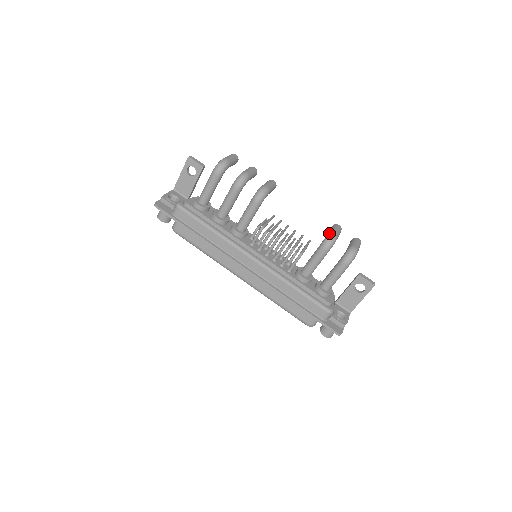
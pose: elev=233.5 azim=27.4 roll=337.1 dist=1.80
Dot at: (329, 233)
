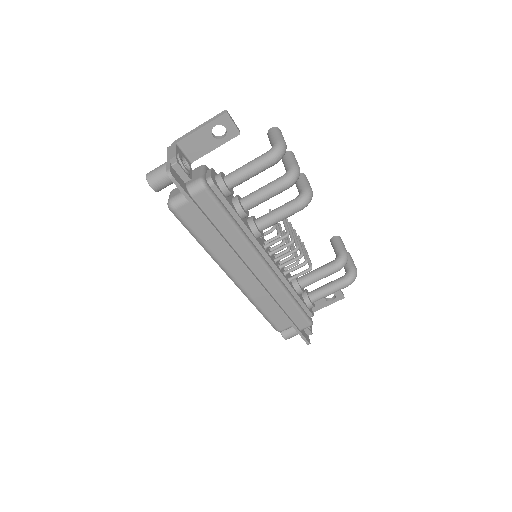
Dot at: (344, 252)
